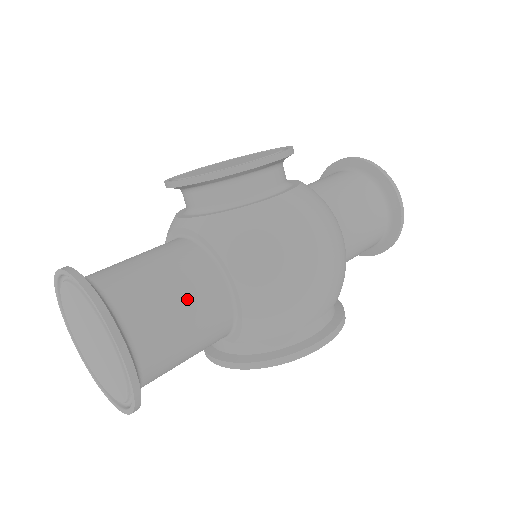
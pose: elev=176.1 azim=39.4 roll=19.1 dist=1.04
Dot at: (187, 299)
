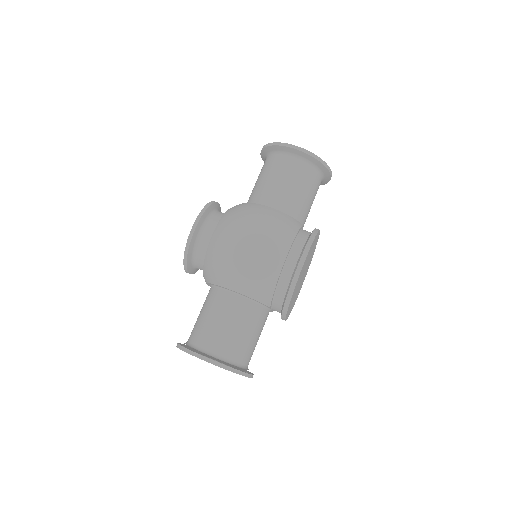
Dot at: (217, 315)
